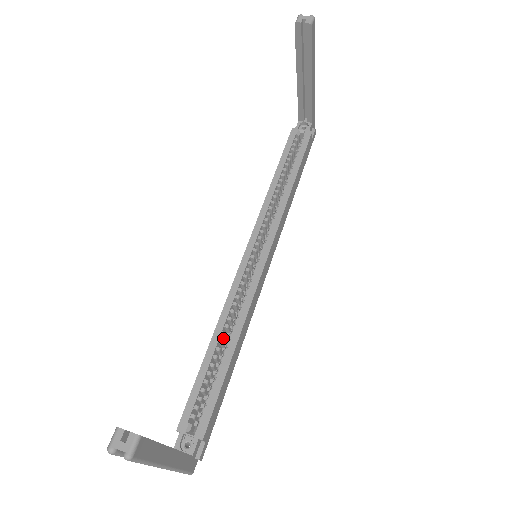
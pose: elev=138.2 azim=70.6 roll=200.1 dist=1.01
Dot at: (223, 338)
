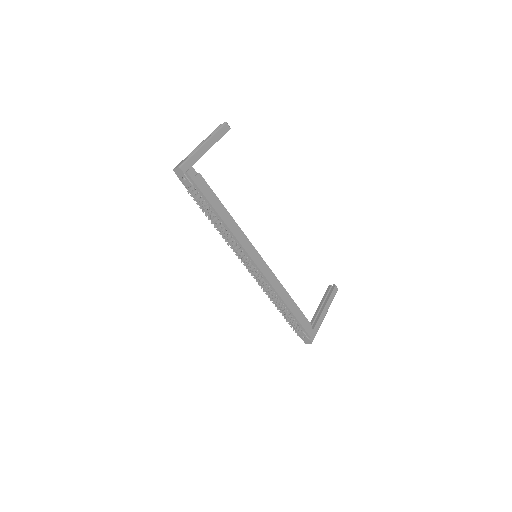
Dot at: occluded
